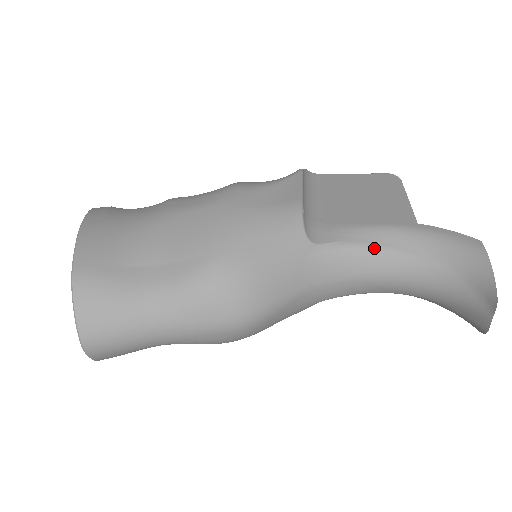
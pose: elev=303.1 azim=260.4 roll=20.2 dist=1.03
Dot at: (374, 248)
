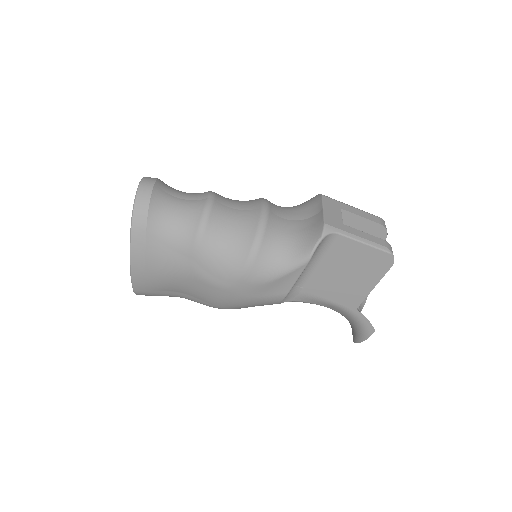
Dot at: occluded
